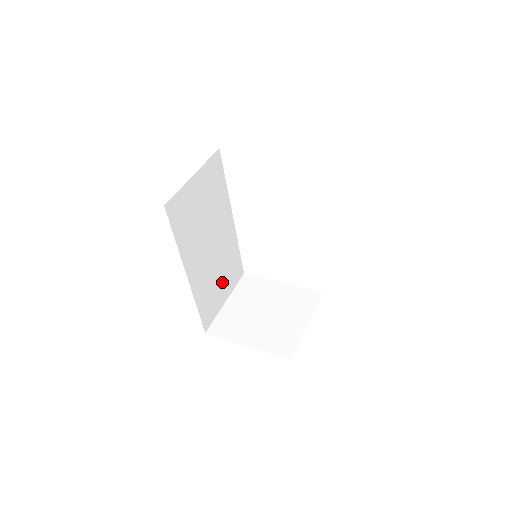
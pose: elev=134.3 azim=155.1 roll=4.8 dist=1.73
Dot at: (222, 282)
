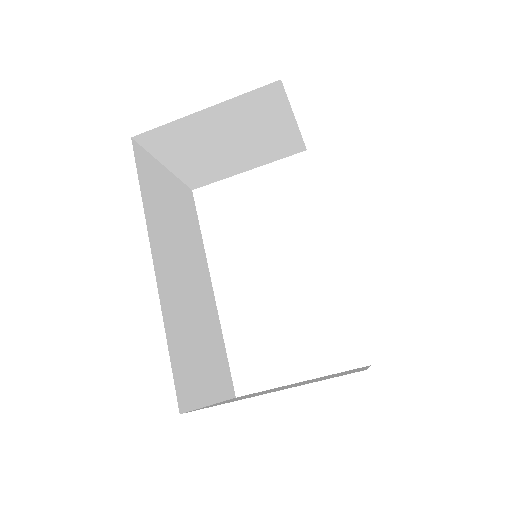
Dot at: (204, 359)
